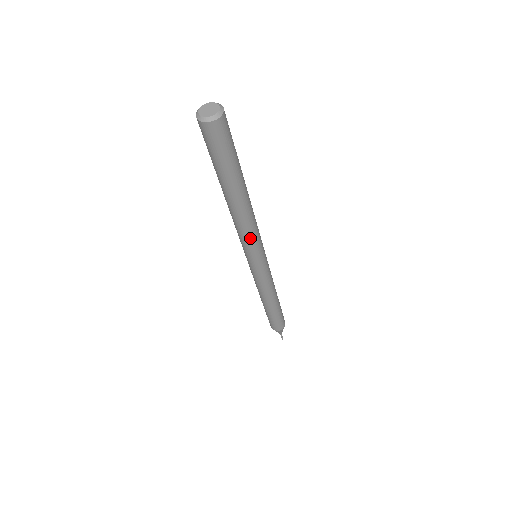
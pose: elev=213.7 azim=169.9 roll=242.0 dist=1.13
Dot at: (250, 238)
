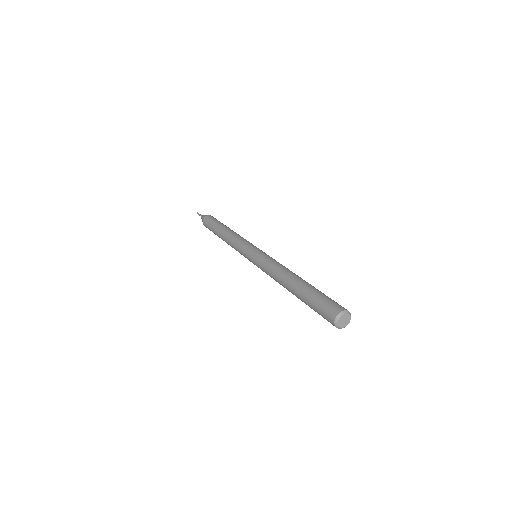
Dot at: occluded
